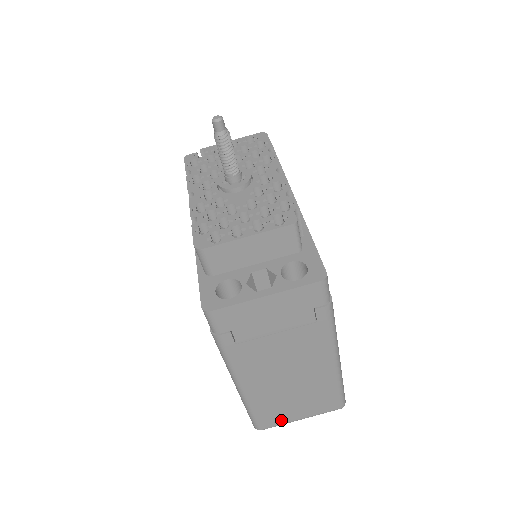
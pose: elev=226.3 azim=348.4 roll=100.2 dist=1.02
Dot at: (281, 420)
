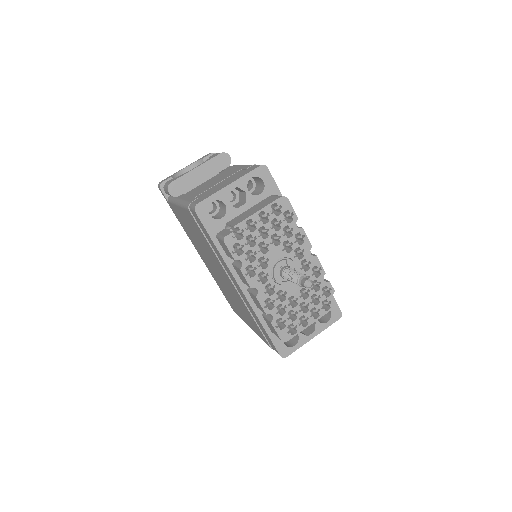
Dot at: occluded
